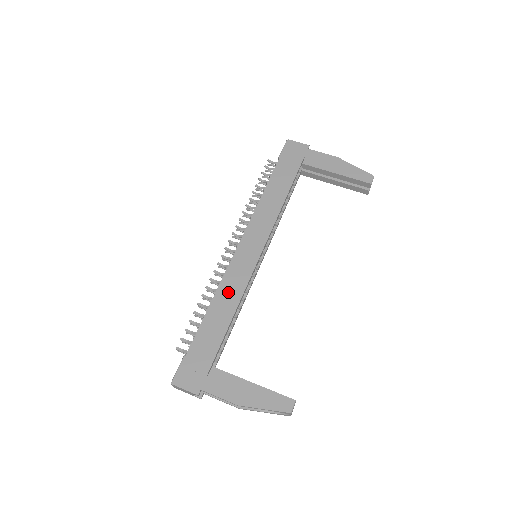
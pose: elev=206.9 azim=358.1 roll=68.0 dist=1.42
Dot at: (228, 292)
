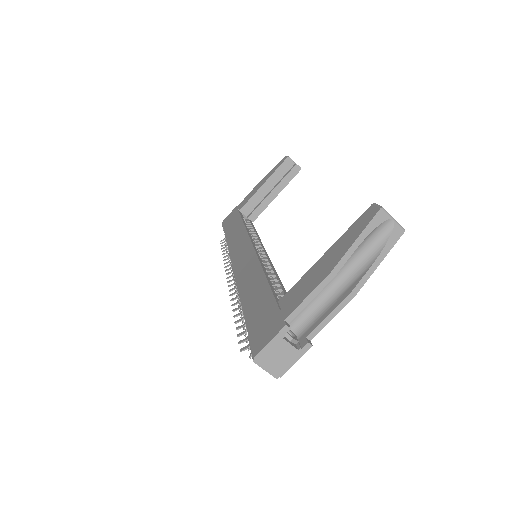
Dot at: (247, 277)
